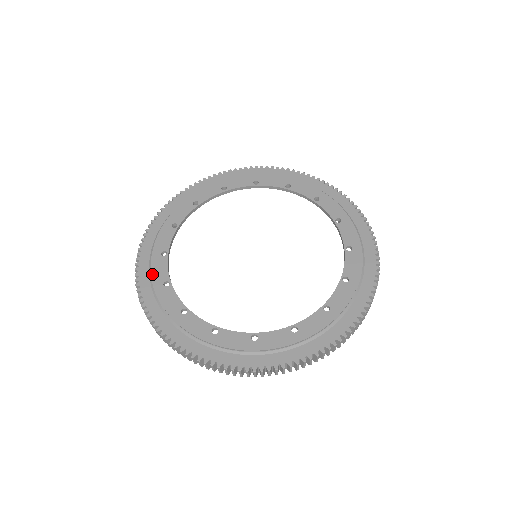
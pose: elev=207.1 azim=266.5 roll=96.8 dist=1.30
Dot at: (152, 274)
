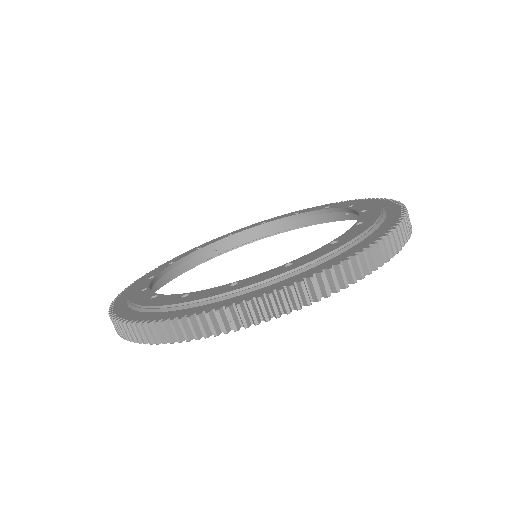
Dot at: (131, 290)
